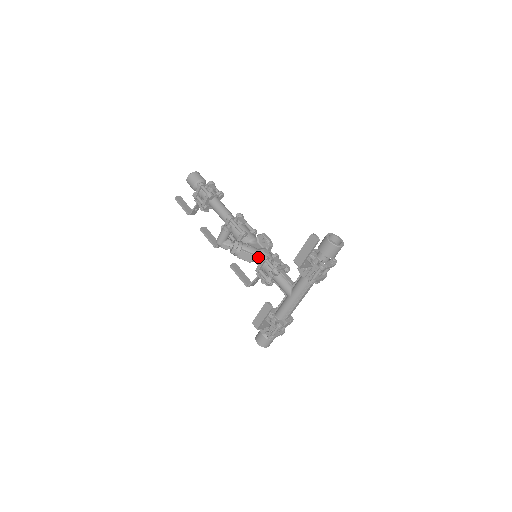
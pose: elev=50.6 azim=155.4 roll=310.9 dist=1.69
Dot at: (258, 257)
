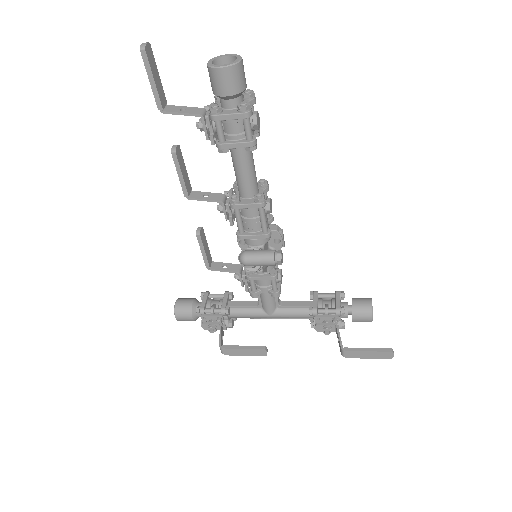
Dot at: occluded
